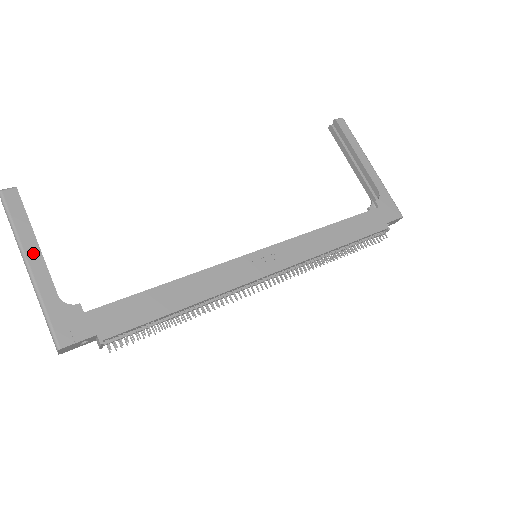
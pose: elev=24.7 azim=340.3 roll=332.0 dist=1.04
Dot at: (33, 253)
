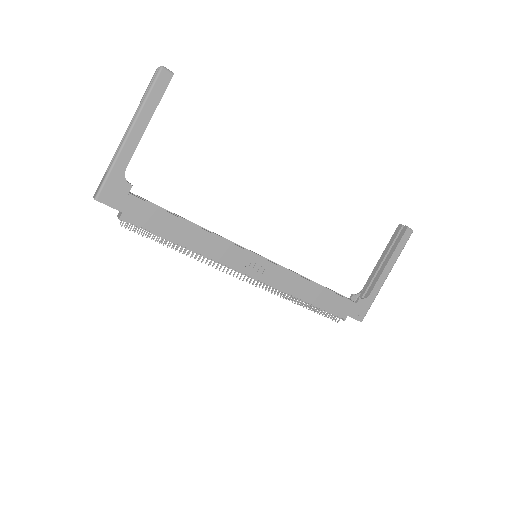
Dot at: (139, 129)
